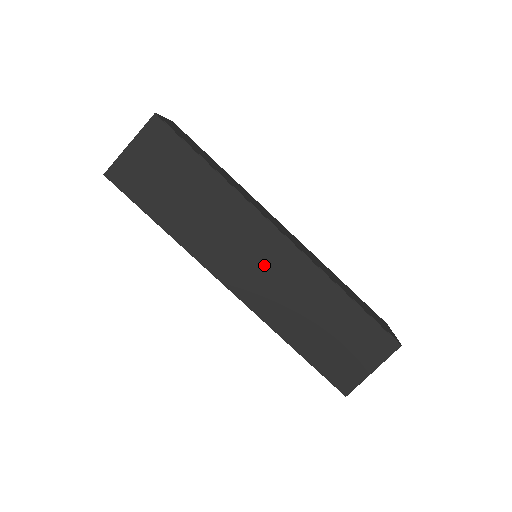
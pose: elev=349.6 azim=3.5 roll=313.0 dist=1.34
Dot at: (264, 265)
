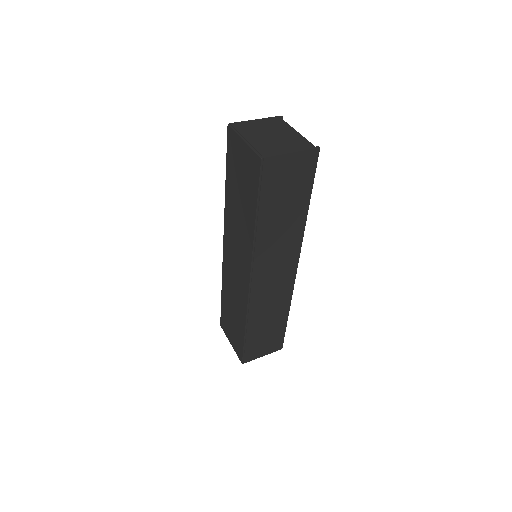
Dot at: (237, 269)
